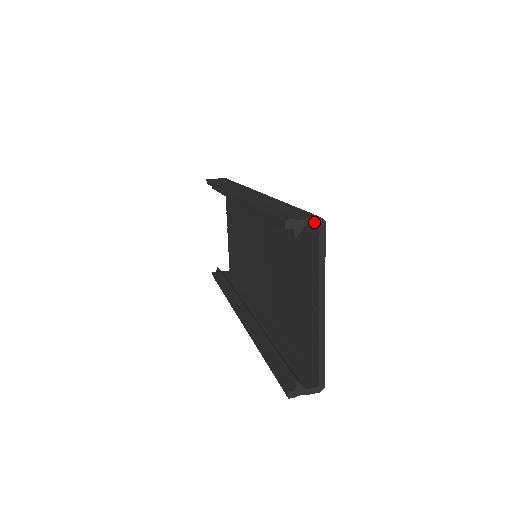
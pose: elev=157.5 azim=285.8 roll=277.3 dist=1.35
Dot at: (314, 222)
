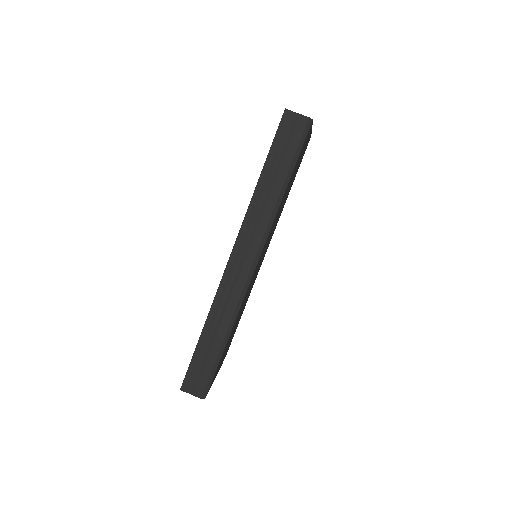
Dot at: (198, 396)
